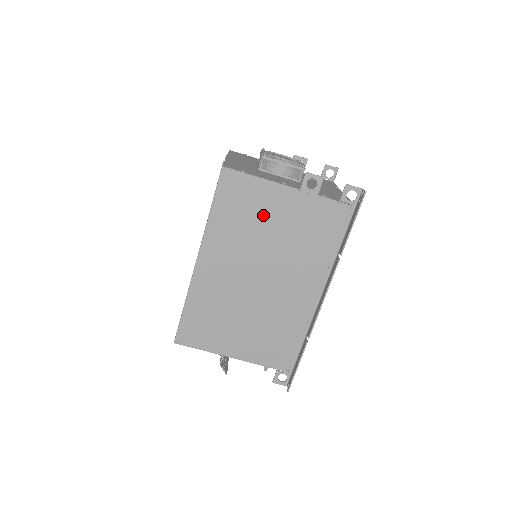
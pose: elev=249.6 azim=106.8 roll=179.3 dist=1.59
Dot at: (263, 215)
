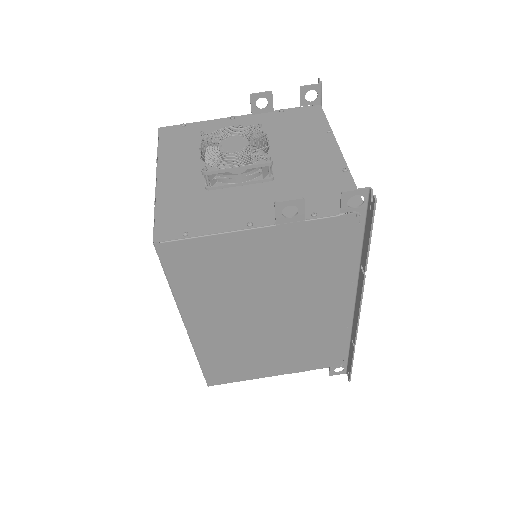
Dot at: (240, 267)
